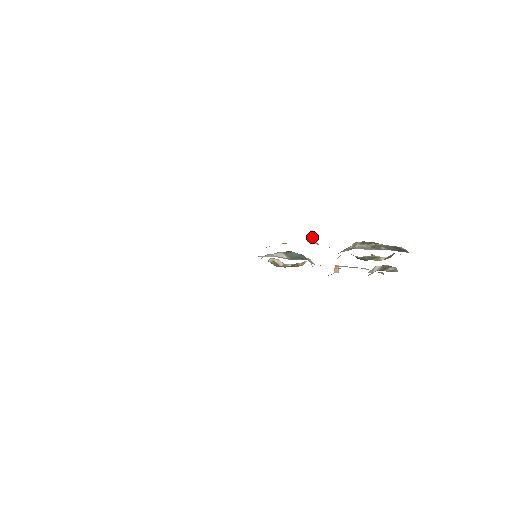
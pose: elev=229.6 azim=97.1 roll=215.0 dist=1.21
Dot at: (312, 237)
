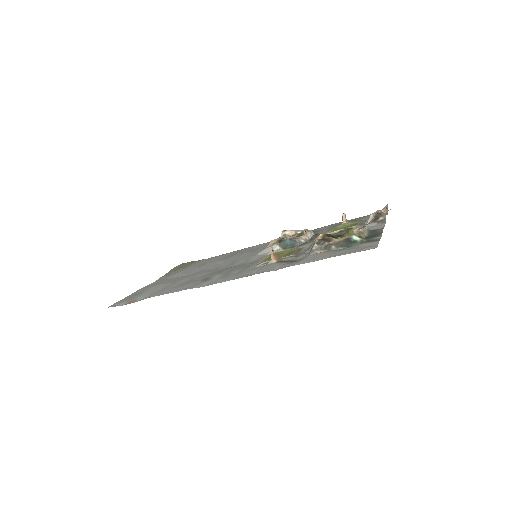
Dot at: (272, 257)
